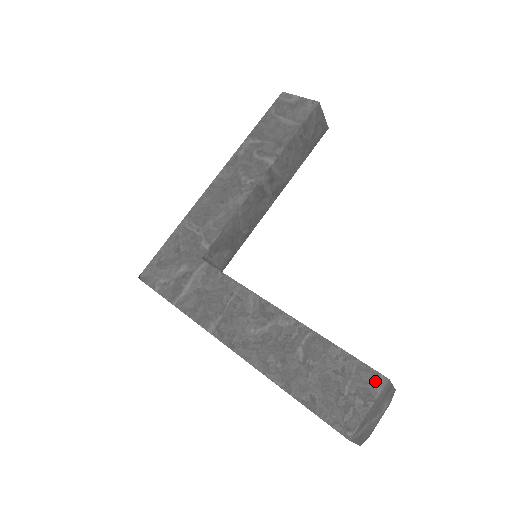
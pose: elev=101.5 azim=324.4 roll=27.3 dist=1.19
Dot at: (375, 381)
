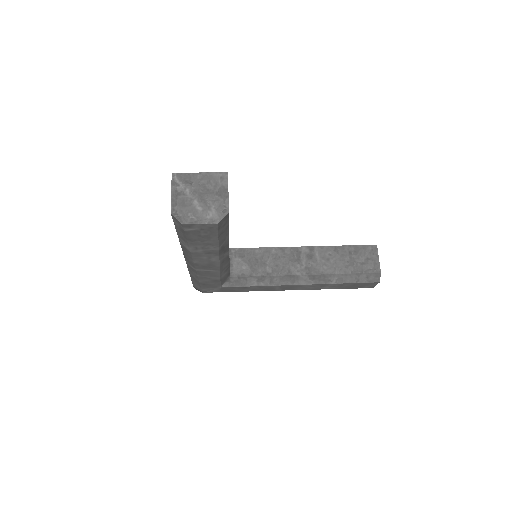
Dot at: occluded
